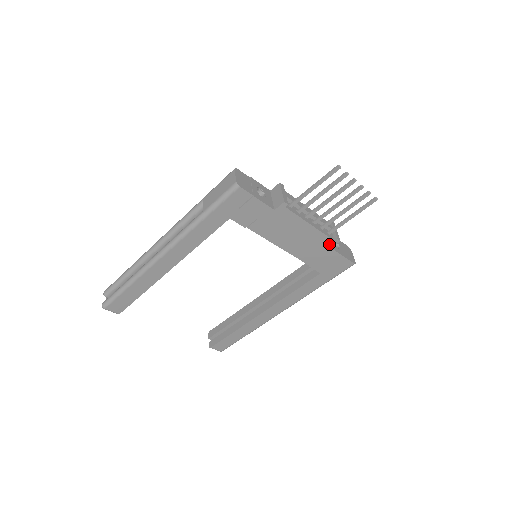
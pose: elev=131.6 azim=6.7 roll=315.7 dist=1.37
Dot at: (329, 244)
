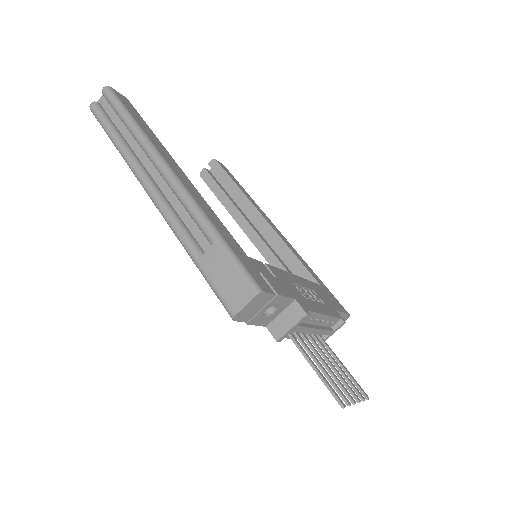
Dot at: occluded
